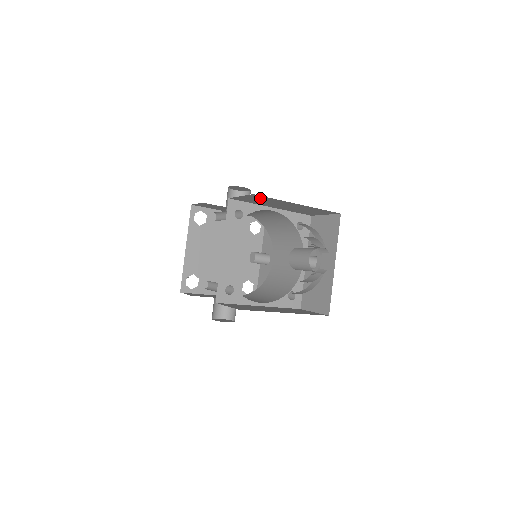
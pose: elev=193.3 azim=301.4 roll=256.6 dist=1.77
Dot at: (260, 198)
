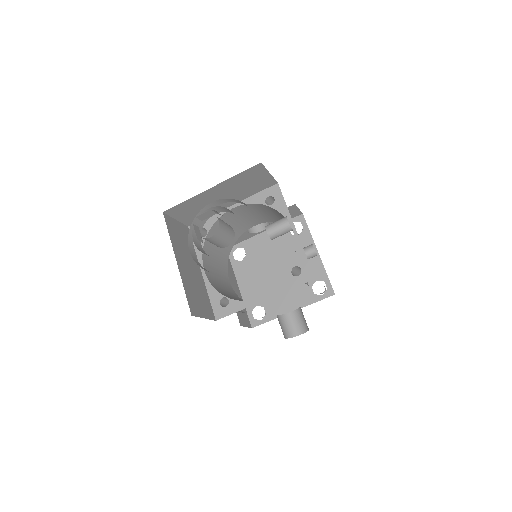
Dot at: (184, 209)
